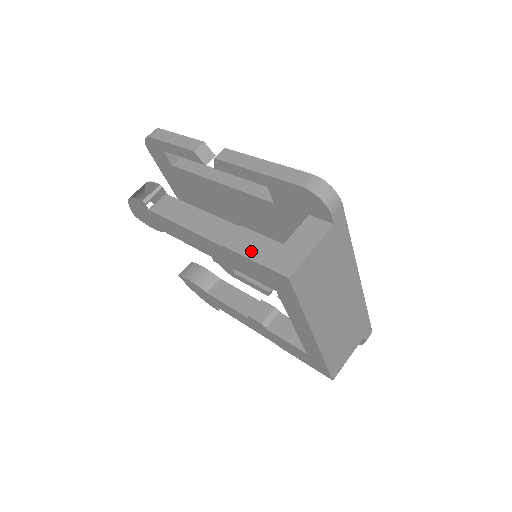
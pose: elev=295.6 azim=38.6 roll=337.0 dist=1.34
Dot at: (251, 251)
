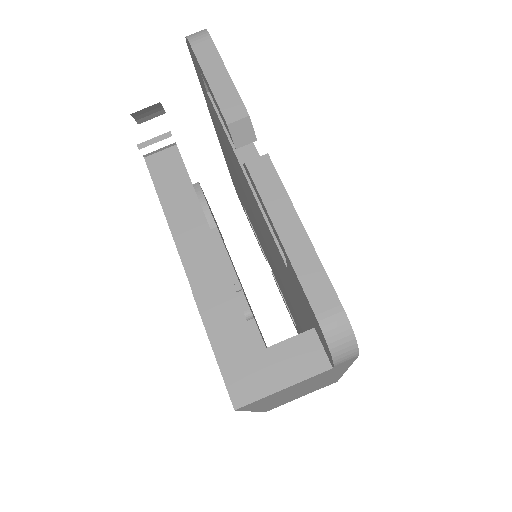
Dot at: (218, 331)
